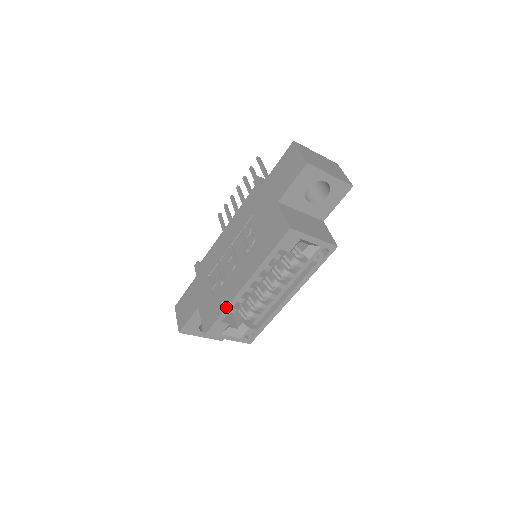
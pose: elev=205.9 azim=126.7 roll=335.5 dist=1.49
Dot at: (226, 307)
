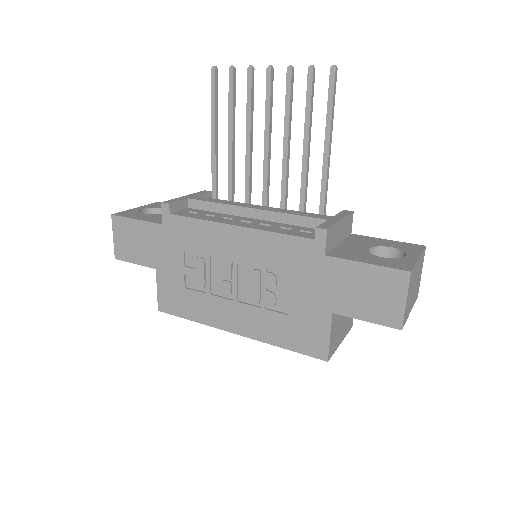
Dot at: occluded
